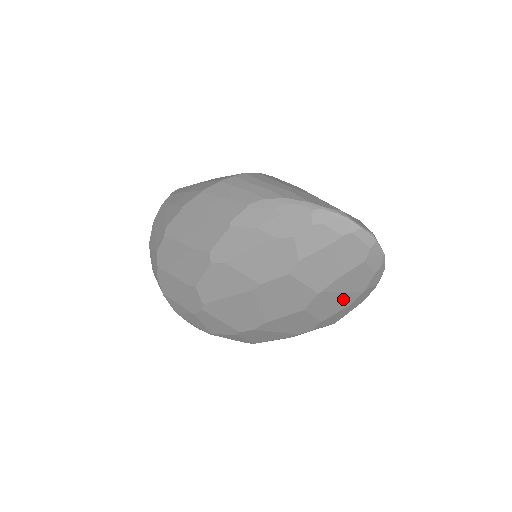
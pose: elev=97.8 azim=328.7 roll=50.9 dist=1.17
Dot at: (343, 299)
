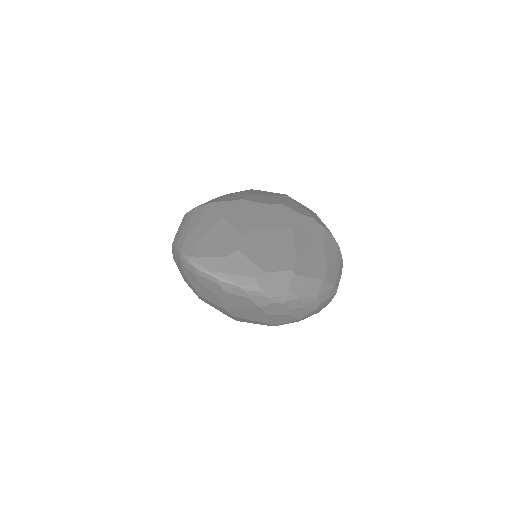
Dot at: (253, 312)
